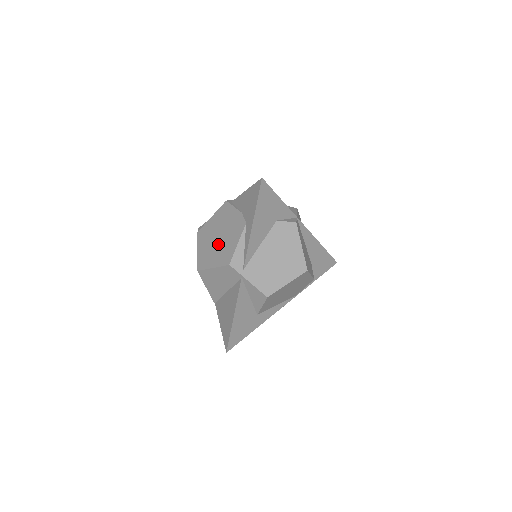
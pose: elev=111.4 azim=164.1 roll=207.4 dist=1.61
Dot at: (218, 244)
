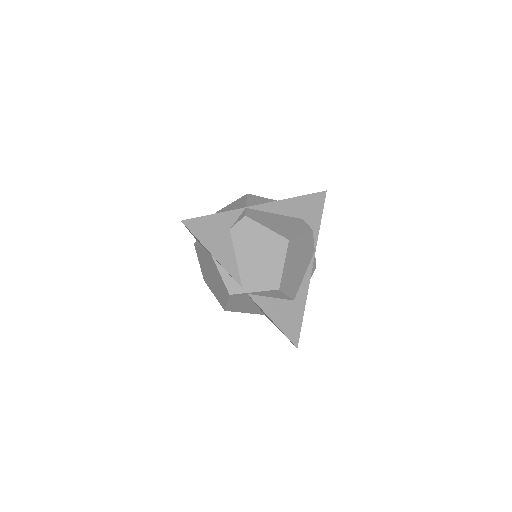
Dot at: (215, 282)
